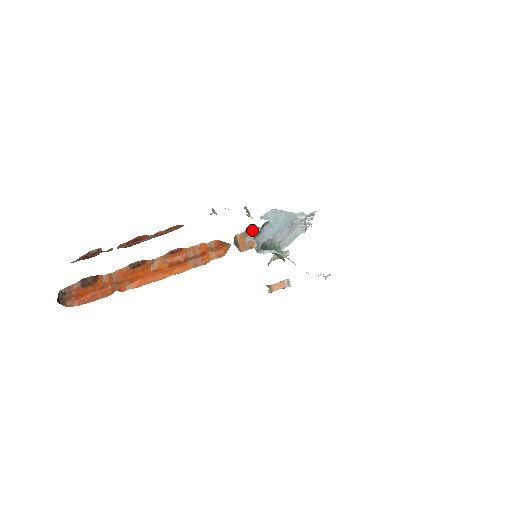
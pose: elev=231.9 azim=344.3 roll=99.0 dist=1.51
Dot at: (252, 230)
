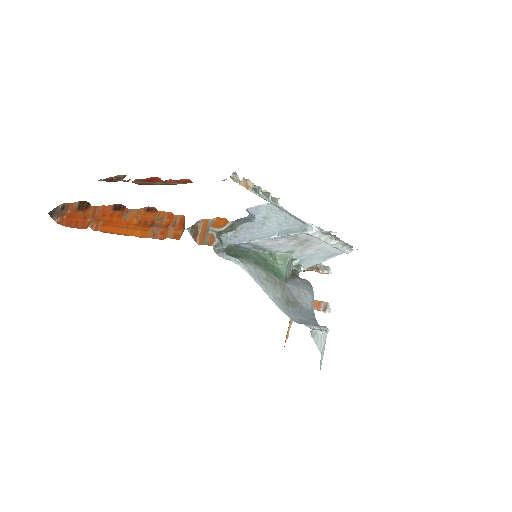
Dot at: (221, 221)
